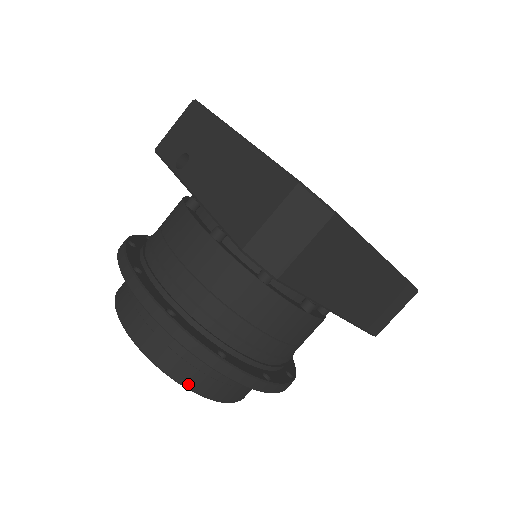
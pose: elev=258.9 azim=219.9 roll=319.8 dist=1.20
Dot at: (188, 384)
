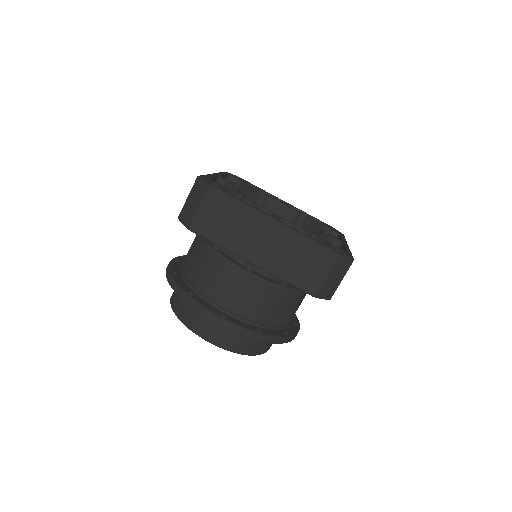
Dot at: (186, 323)
